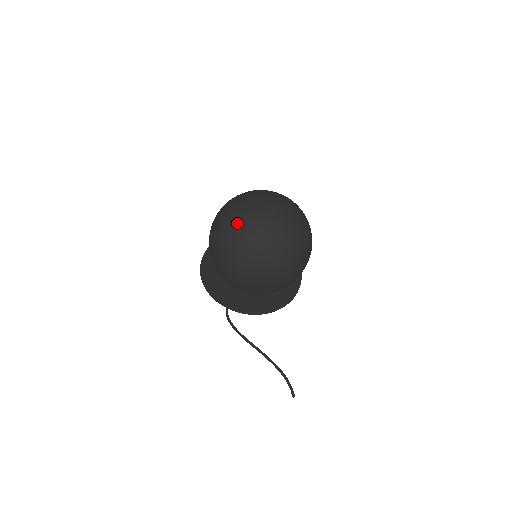
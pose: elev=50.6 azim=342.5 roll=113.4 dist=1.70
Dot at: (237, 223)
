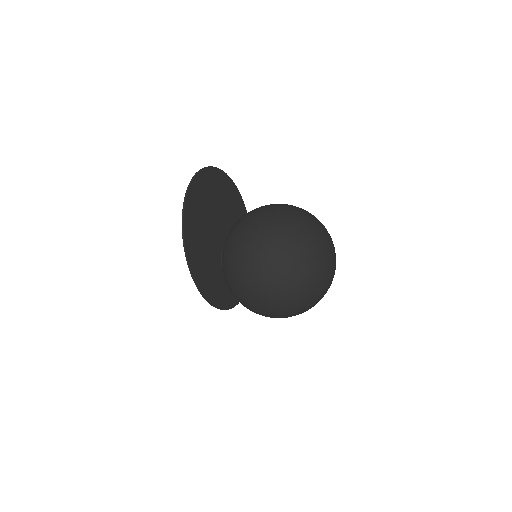
Dot at: occluded
